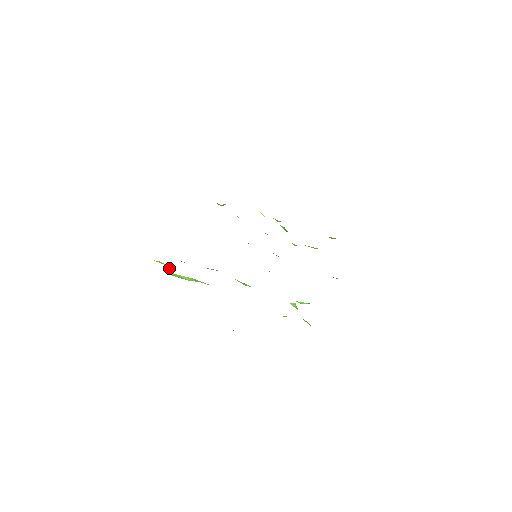
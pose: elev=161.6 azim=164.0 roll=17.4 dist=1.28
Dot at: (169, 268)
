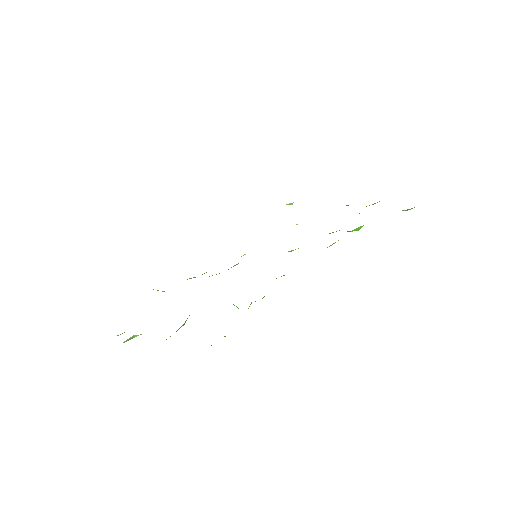
Dot at: occluded
